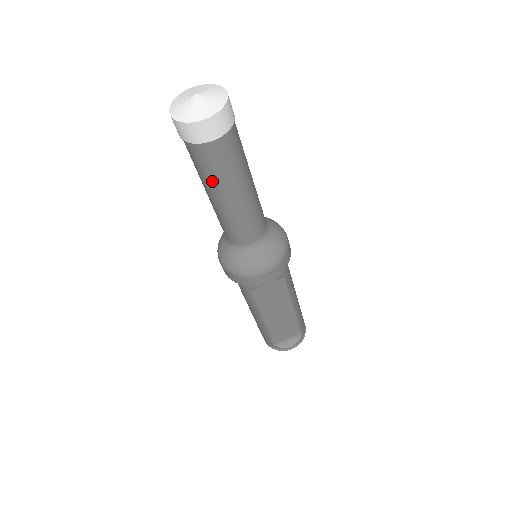
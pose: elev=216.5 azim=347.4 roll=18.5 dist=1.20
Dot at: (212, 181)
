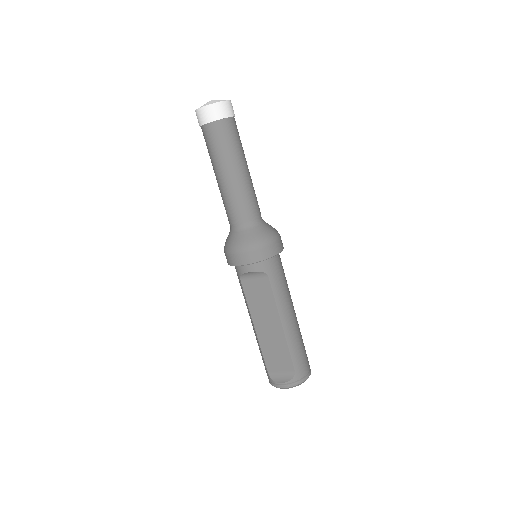
Dot at: (212, 158)
